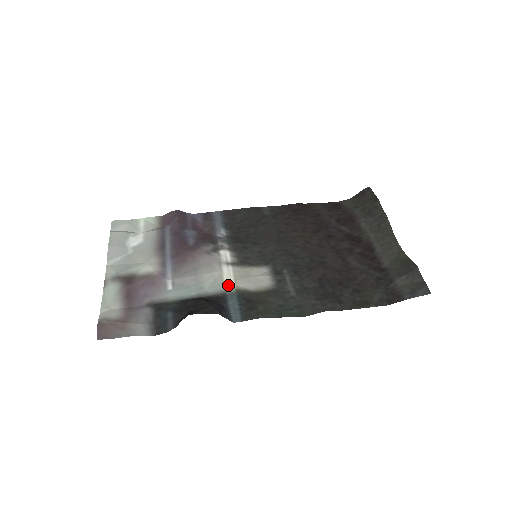
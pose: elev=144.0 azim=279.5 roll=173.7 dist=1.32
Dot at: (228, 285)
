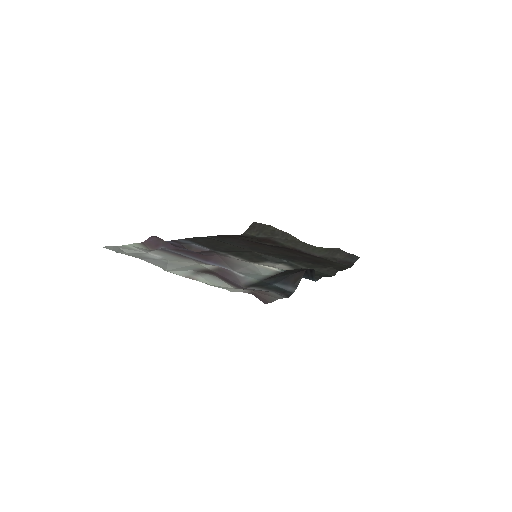
Dot at: (274, 268)
